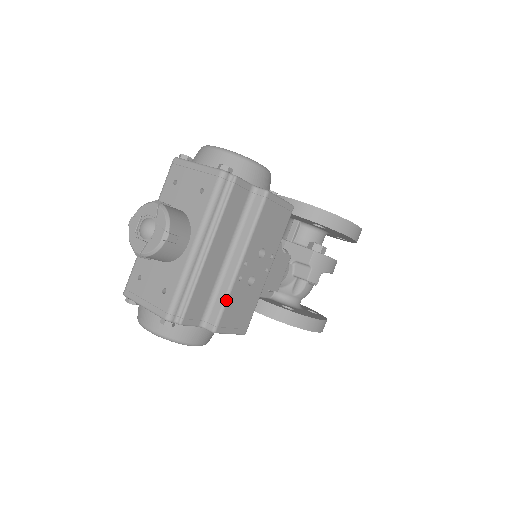
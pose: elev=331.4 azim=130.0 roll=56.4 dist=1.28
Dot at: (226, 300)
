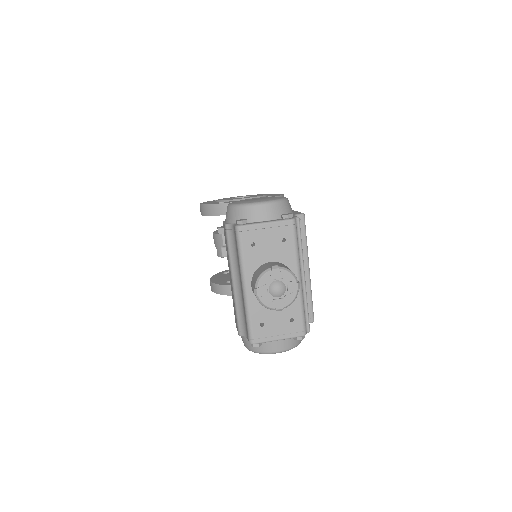
Dot at: occluded
